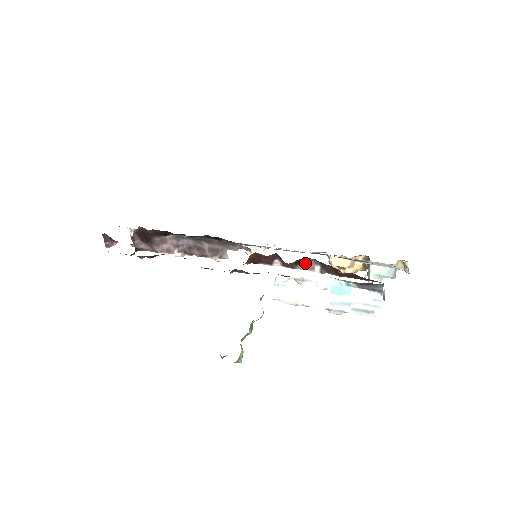
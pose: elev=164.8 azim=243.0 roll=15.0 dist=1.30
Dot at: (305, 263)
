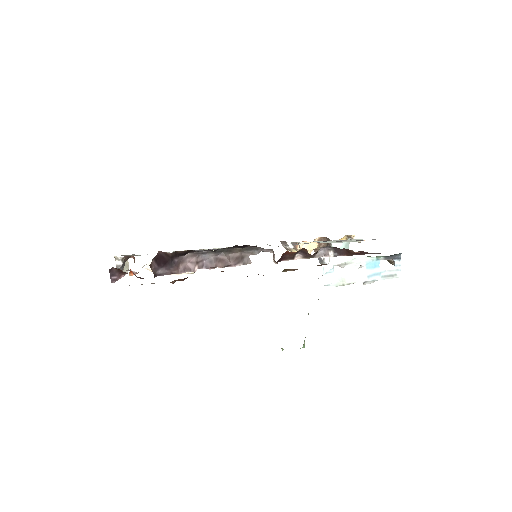
Dot at: (320, 251)
